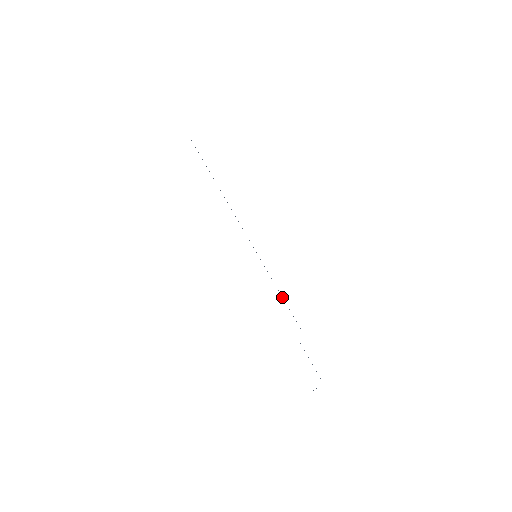
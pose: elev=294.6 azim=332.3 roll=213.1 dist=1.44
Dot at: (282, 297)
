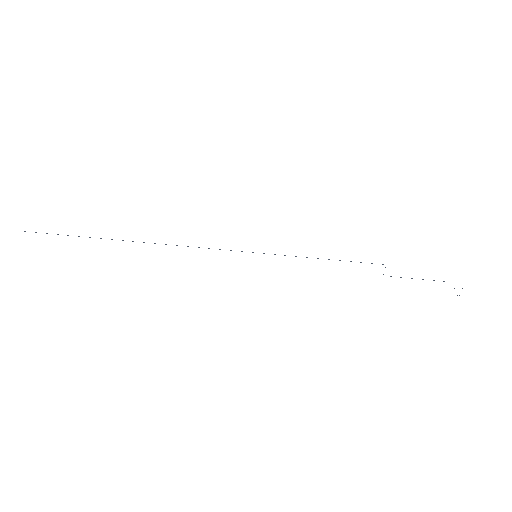
Dot at: occluded
